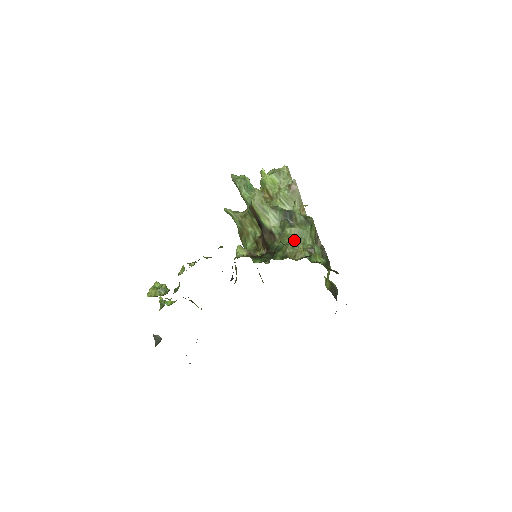
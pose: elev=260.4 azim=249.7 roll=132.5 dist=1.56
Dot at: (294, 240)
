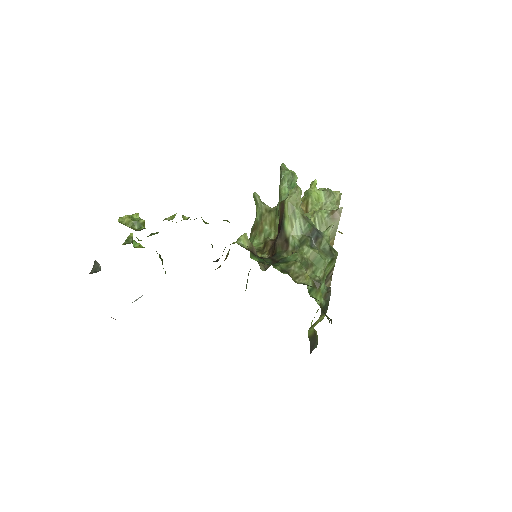
Dot at: (306, 262)
